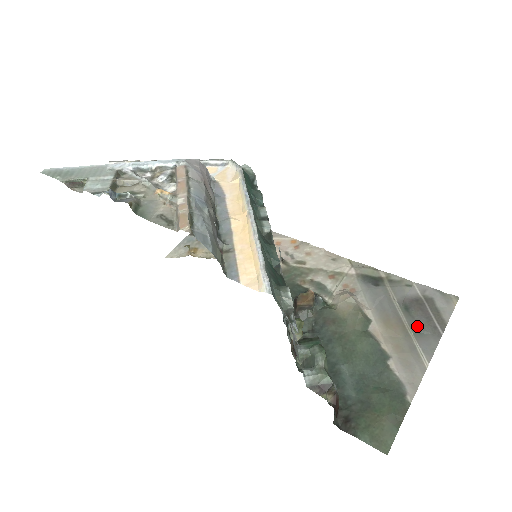
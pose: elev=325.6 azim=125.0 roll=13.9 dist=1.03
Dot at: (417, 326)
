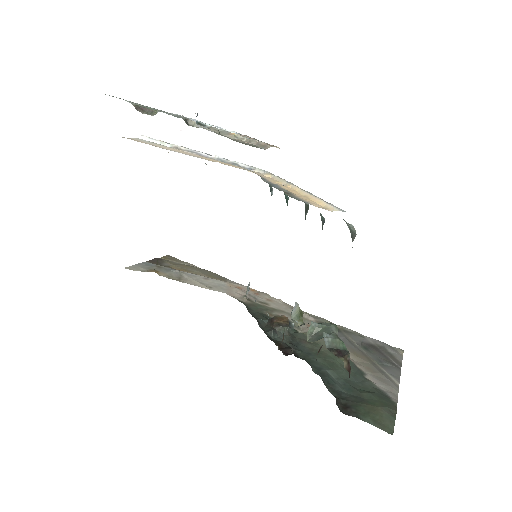
Dot at: (379, 359)
